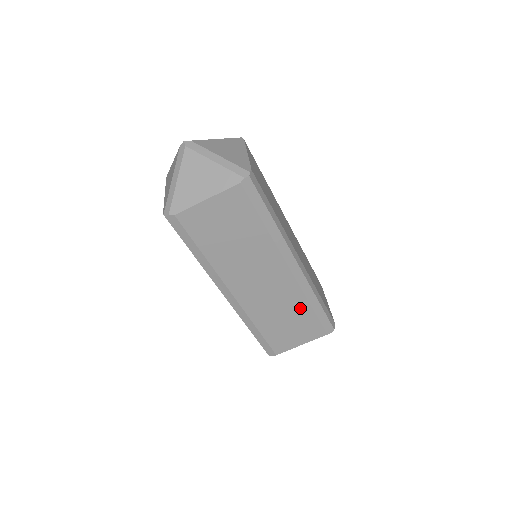
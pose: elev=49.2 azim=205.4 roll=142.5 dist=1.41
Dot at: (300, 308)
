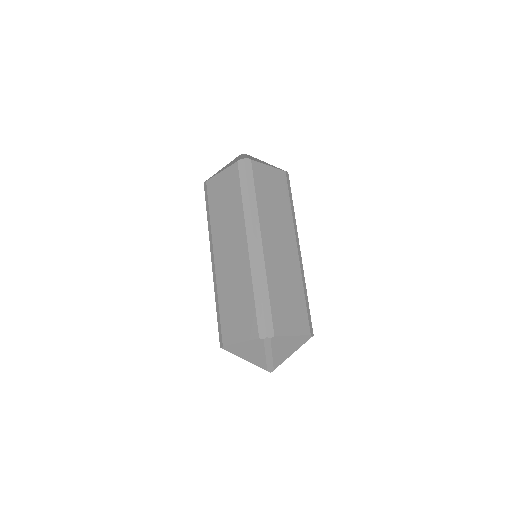
Dot at: (298, 290)
